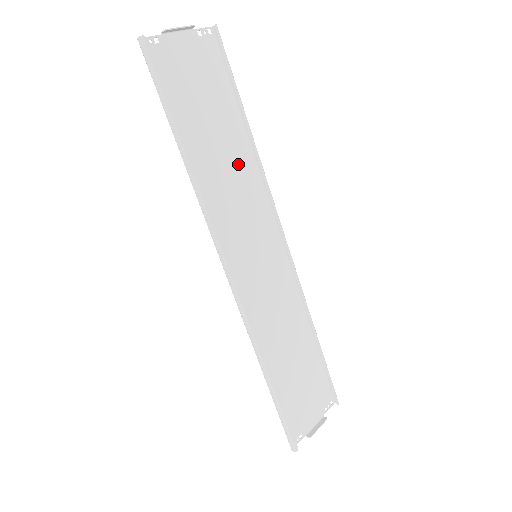
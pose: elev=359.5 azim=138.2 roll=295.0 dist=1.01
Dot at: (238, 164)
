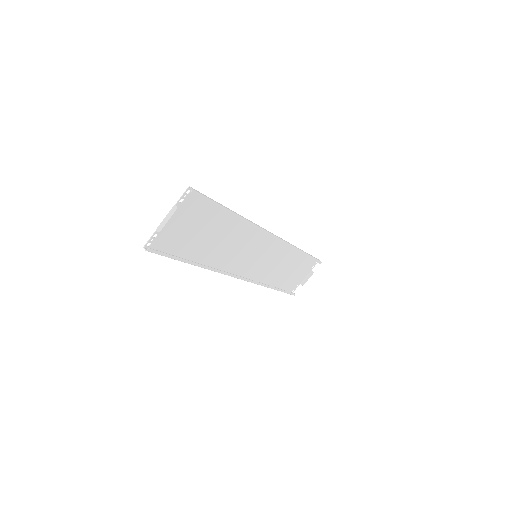
Dot at: (233, 232)
